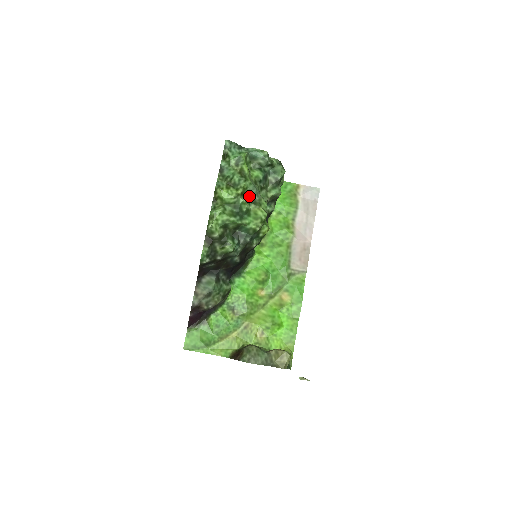
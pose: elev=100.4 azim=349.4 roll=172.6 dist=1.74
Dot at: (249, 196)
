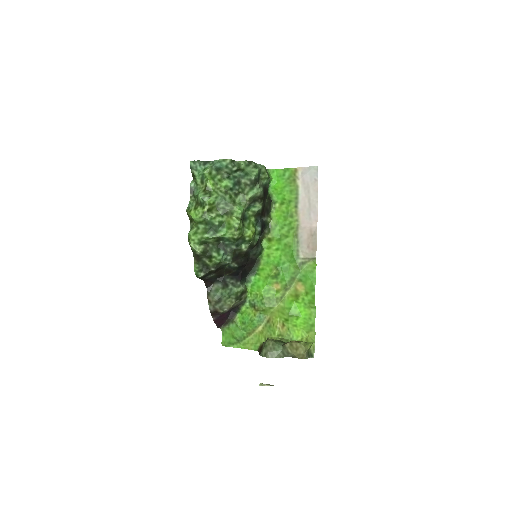
Dot at: (220, 209)
